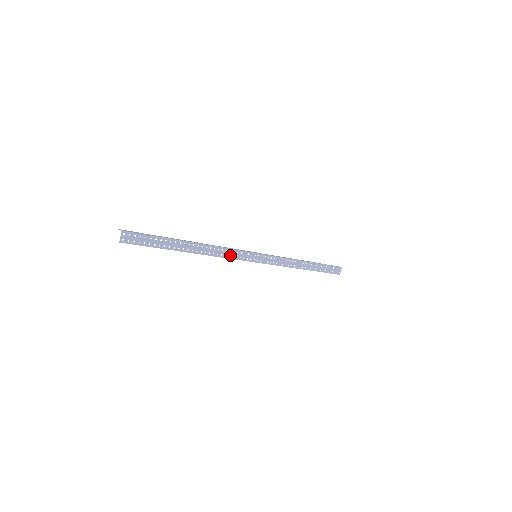
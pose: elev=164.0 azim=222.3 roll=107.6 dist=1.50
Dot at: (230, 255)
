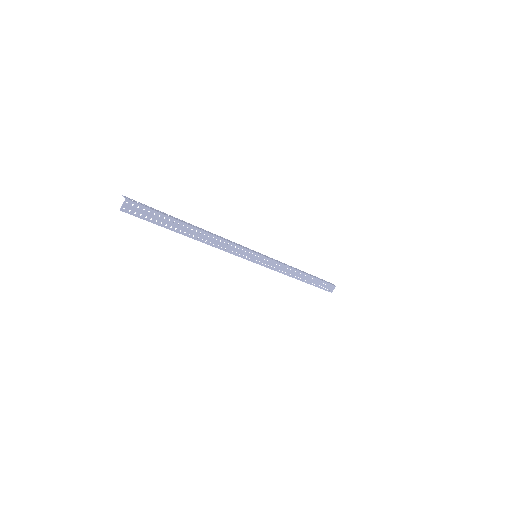
Dot at: (230, 249)
